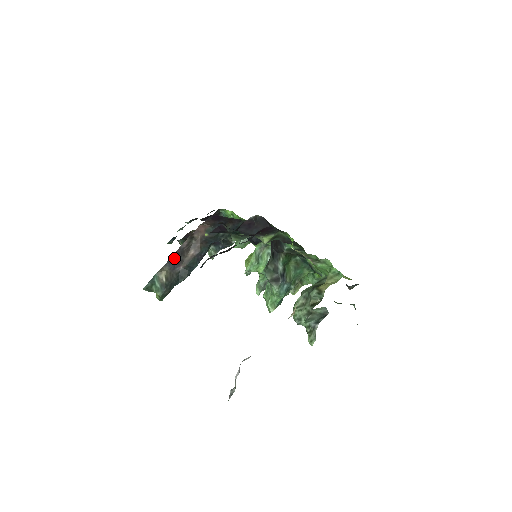
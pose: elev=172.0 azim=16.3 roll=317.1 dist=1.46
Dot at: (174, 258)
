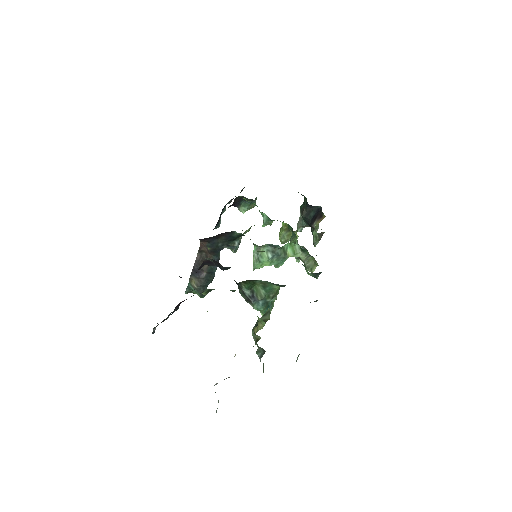
Dot at: (195, 270)
